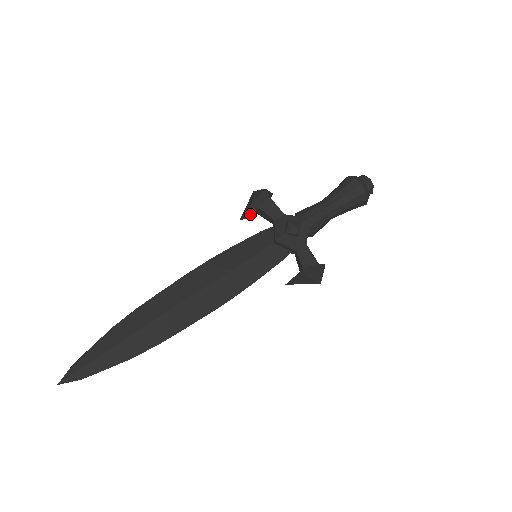
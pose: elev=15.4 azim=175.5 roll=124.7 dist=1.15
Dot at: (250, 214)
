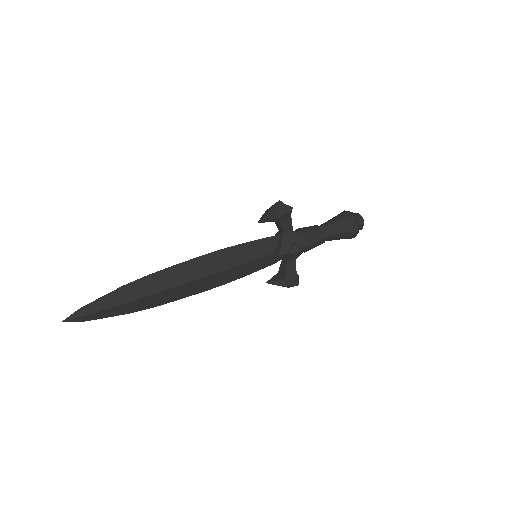
Dot at: (268, 221)
